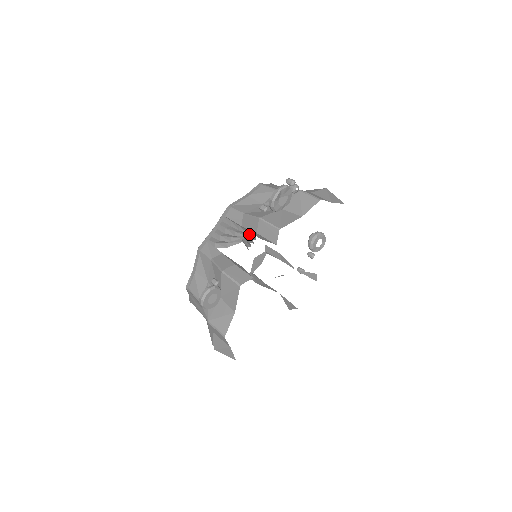
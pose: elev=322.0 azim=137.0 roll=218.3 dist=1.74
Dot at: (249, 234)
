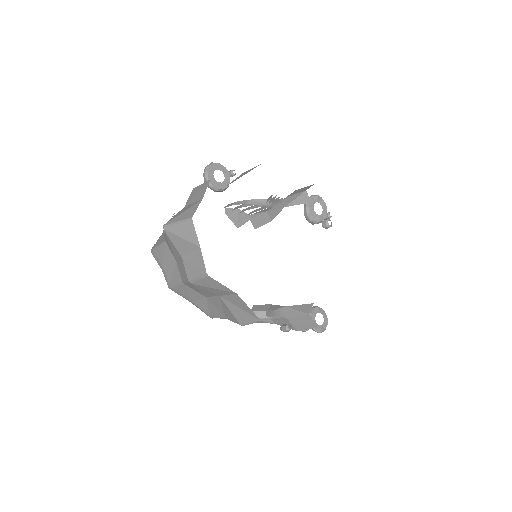
Dot at: (275, 205)
